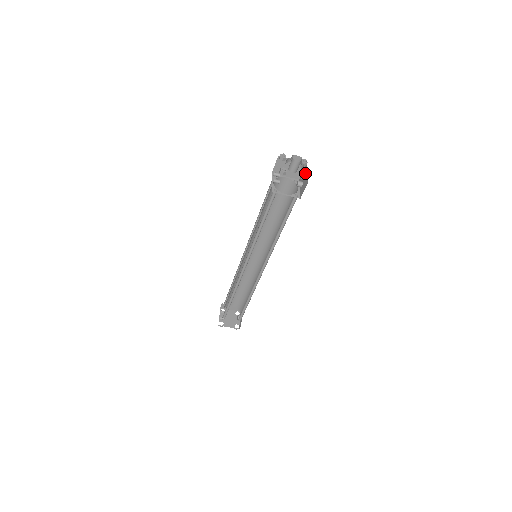
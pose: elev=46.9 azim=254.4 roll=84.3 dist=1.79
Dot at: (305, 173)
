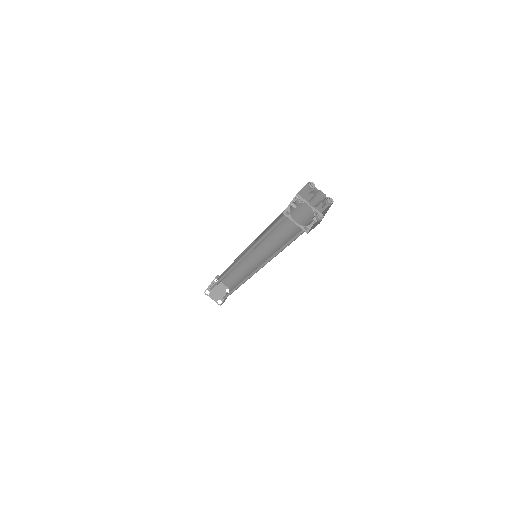
Dot at: (321, 214)
